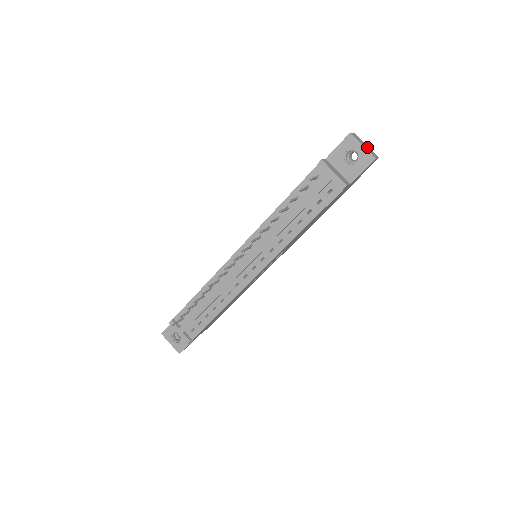
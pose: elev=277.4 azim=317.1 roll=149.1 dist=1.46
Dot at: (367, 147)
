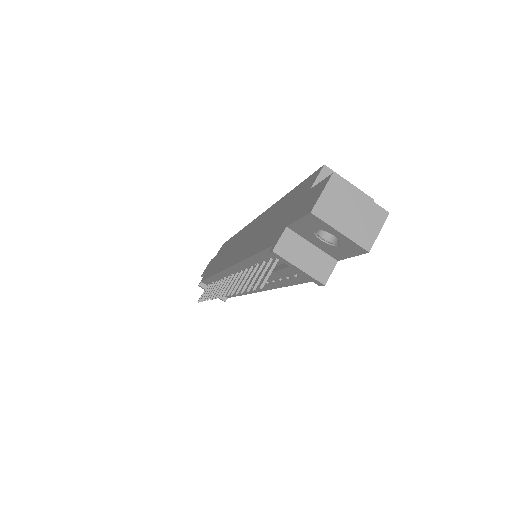
Dot at: (358, 210)
